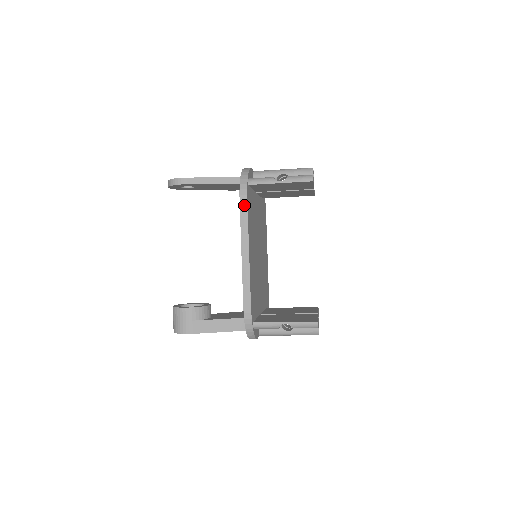
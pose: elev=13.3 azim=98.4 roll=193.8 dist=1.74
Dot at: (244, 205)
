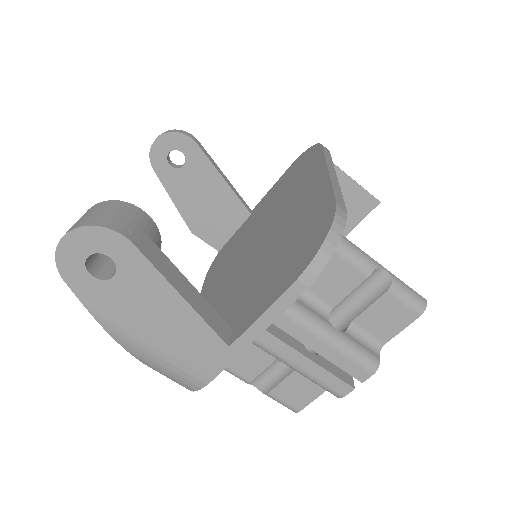
Dot at: (327, 151)
